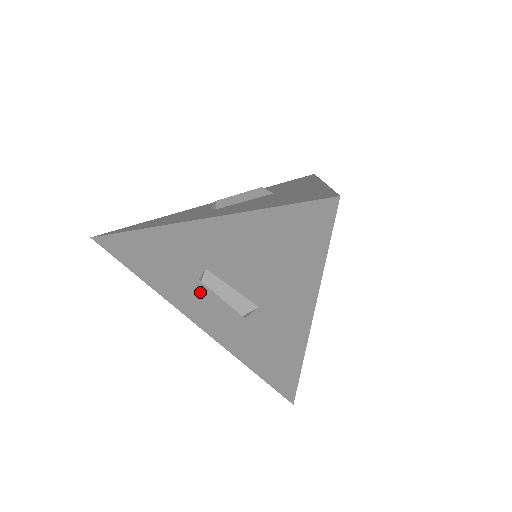
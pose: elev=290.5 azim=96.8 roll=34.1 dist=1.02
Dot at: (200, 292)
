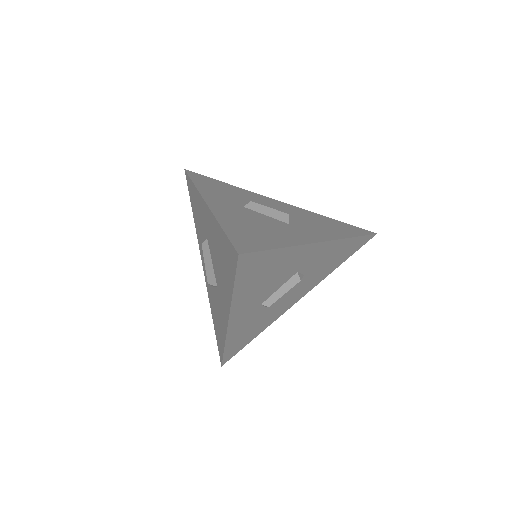
Dot at: occluded
